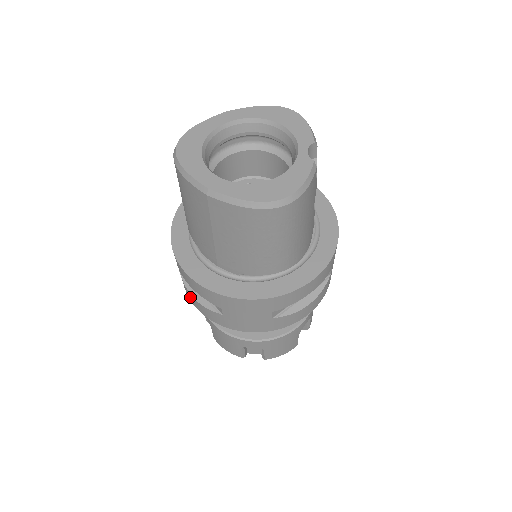
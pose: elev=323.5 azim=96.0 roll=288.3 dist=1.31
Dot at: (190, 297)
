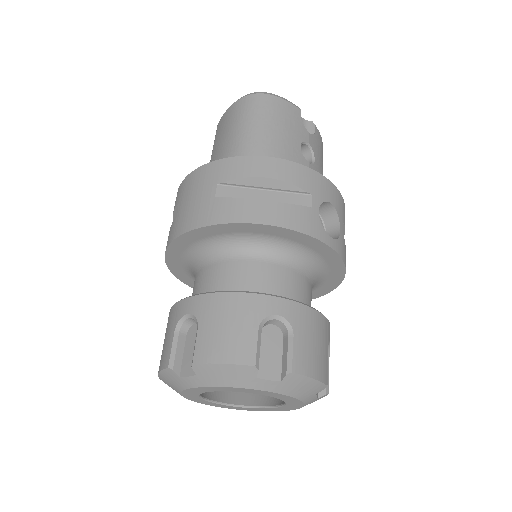
Dot at: occluded
